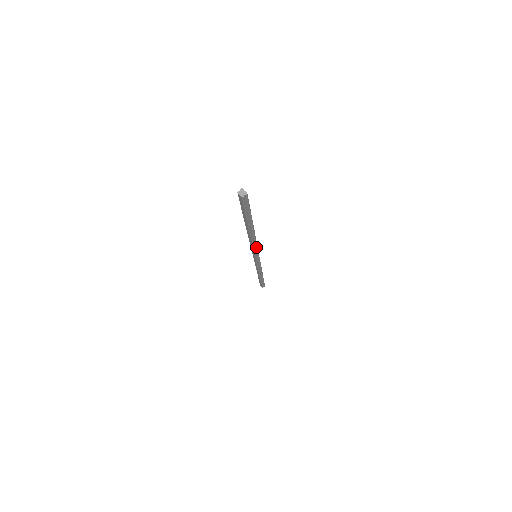
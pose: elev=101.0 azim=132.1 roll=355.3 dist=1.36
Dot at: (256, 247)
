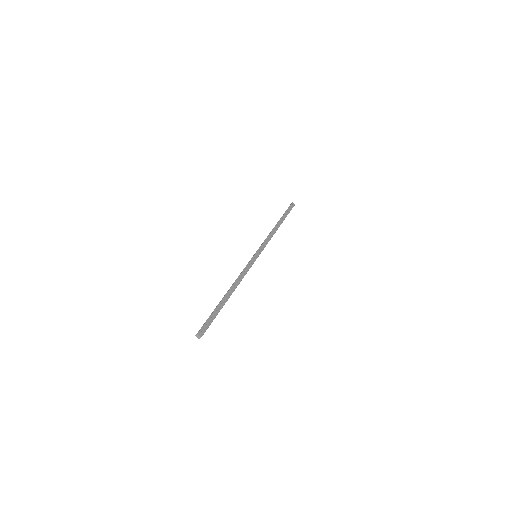
Dot at: occluded
